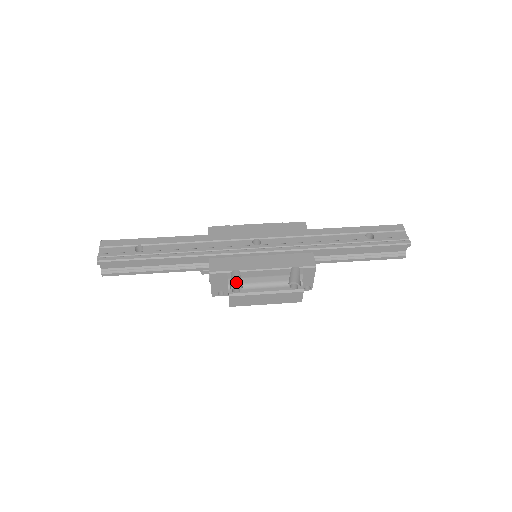
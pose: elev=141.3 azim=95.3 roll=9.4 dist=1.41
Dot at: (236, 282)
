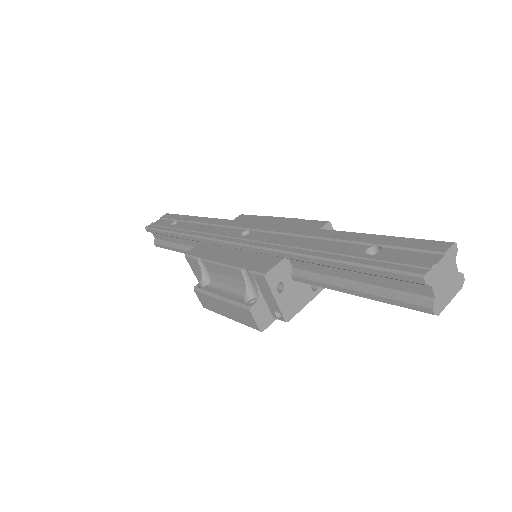
Dot at: occluded
